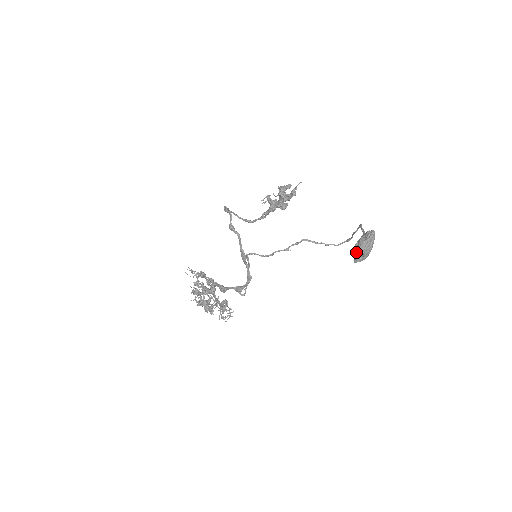
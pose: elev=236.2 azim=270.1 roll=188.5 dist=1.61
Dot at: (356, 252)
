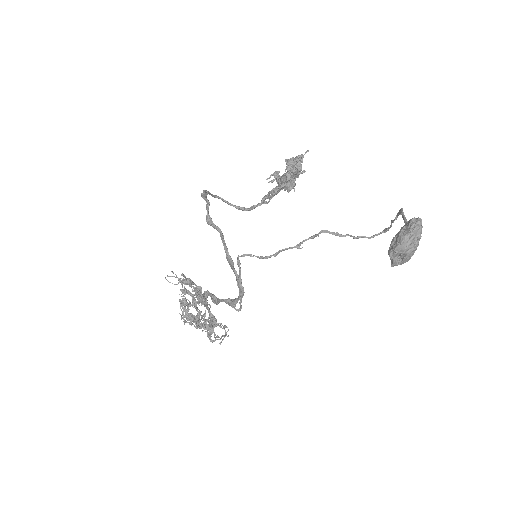
Dot at: (393, 252)
